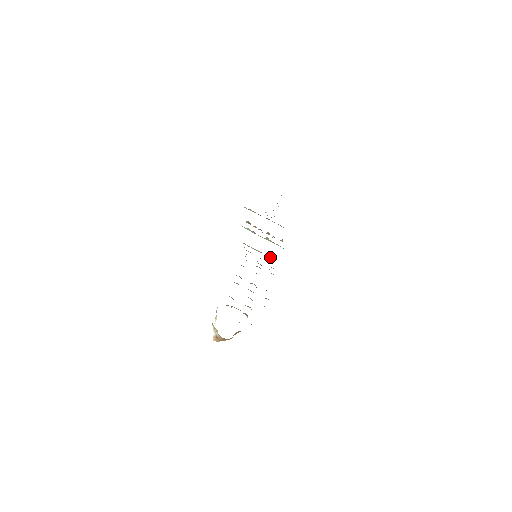
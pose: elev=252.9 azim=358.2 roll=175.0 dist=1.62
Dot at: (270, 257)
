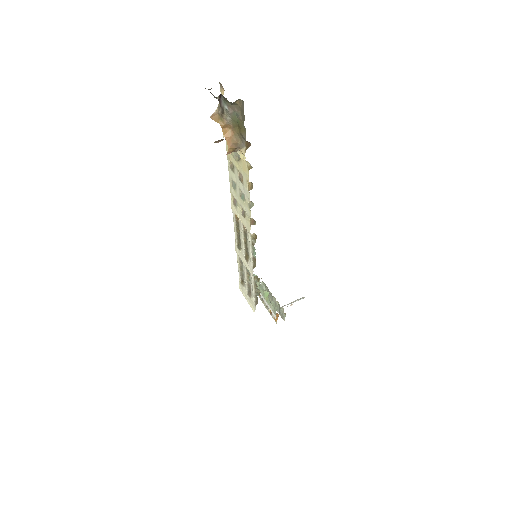
Dot at: occluded
